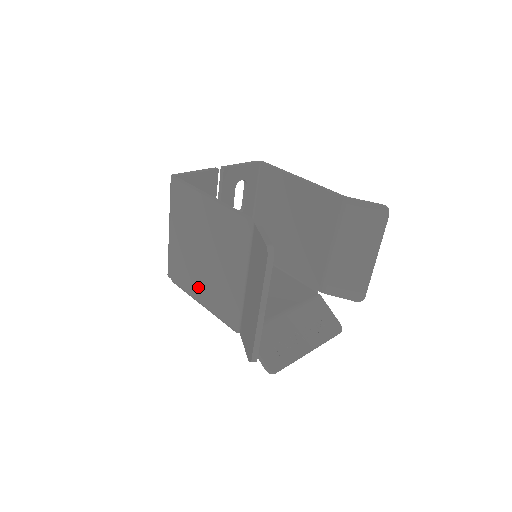
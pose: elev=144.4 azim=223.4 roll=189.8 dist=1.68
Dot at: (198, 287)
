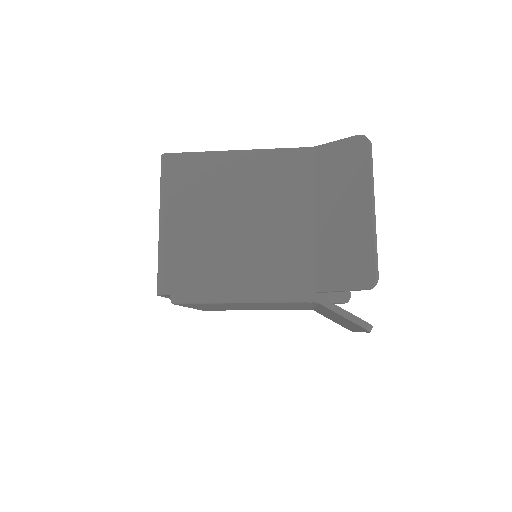
Dot at: (230, 273)
